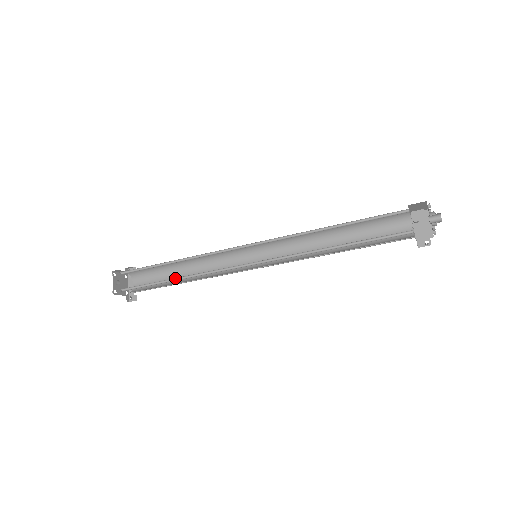
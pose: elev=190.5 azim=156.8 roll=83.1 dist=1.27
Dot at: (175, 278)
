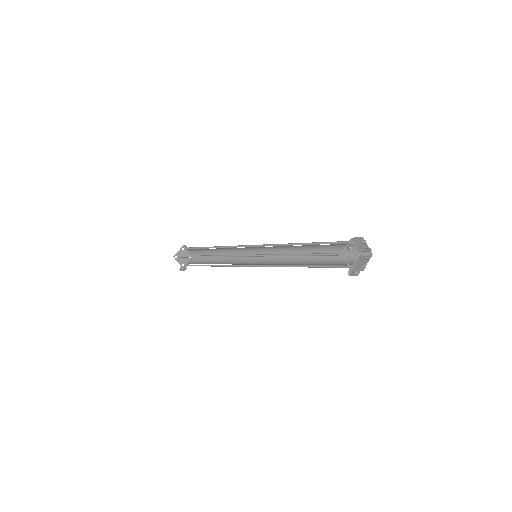
Dot at: (207, 256)
